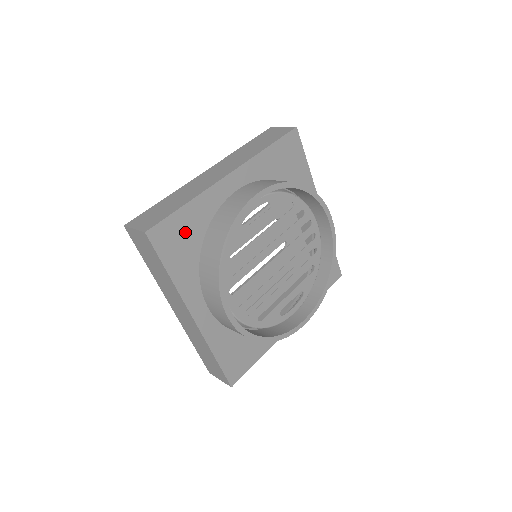
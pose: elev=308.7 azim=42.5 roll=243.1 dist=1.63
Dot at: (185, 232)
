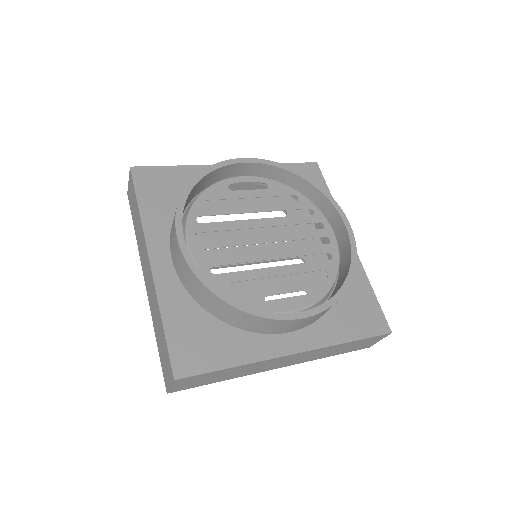
Dot at: (170, 184)
